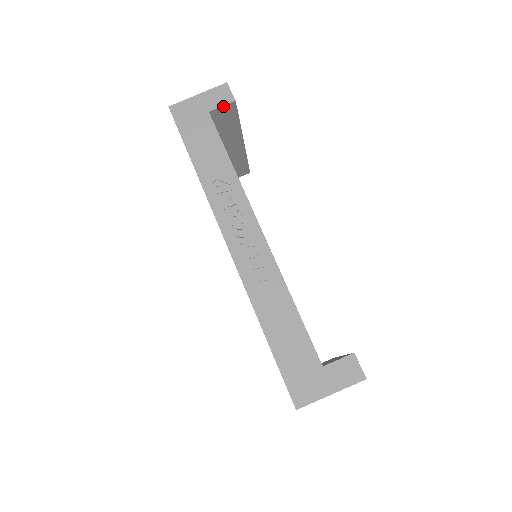
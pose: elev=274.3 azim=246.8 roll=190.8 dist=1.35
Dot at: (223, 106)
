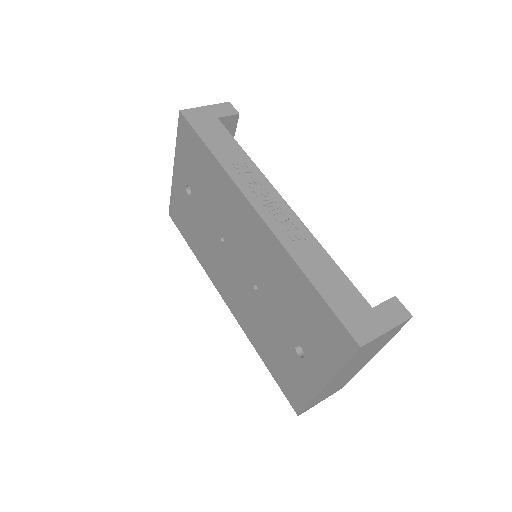
Dot at: (229, 116)
